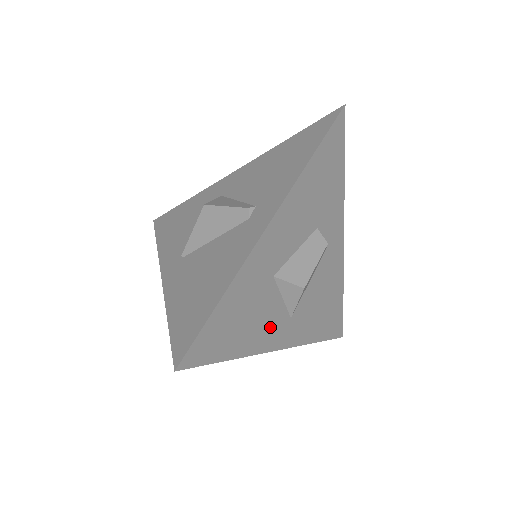
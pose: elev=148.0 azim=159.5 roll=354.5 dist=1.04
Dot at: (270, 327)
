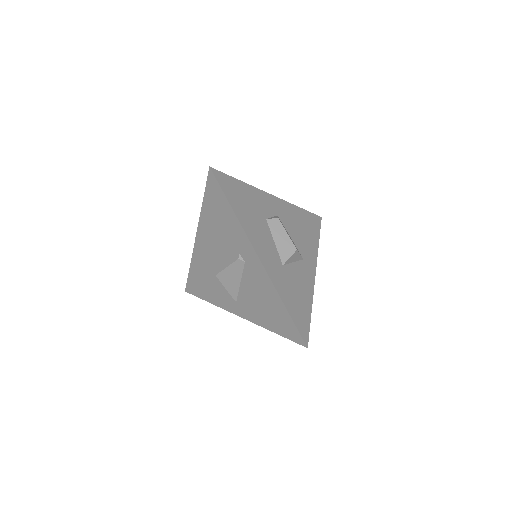
Dot at: (304, 277)
